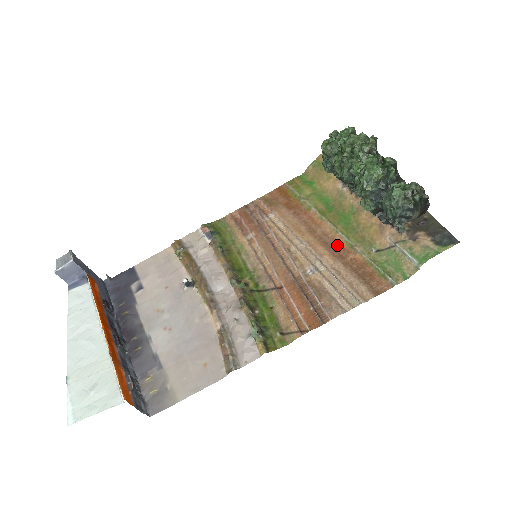
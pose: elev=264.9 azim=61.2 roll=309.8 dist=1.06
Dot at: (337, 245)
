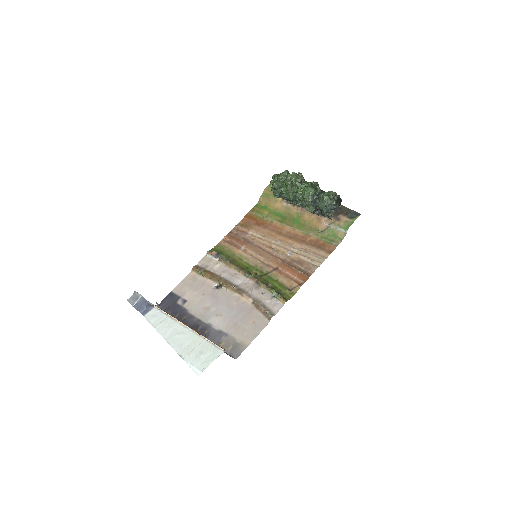
Dot at: (298, 236)
